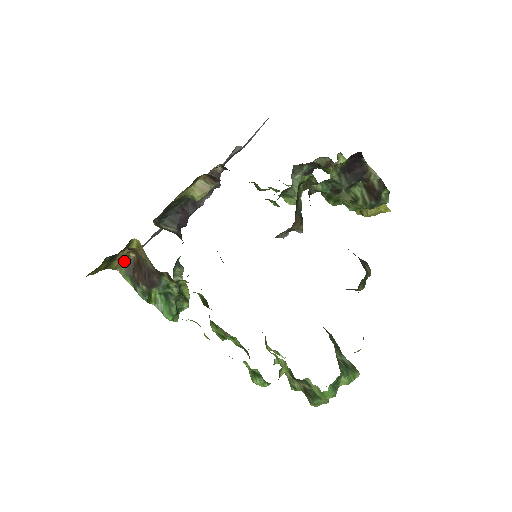
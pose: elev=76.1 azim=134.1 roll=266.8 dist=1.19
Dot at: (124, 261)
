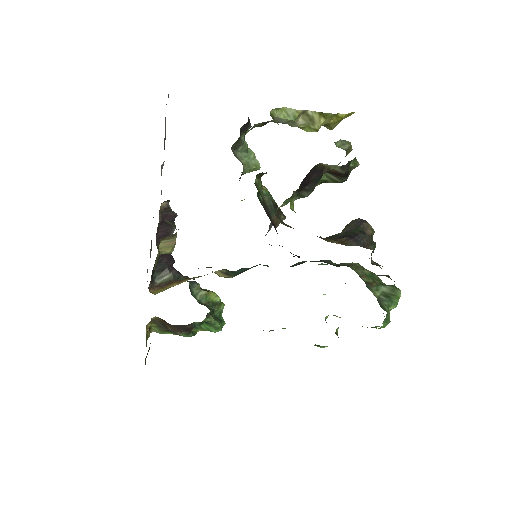
Dot at: occluded
